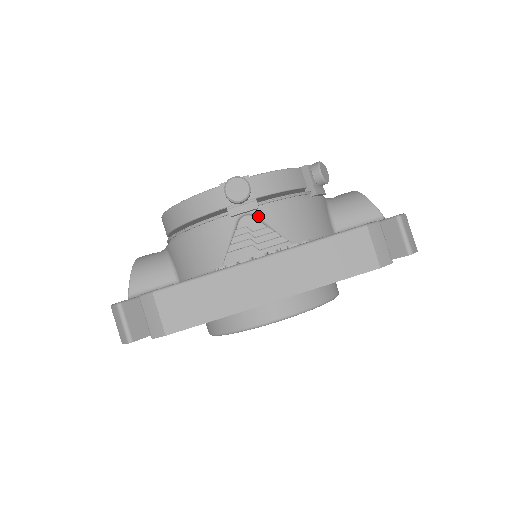
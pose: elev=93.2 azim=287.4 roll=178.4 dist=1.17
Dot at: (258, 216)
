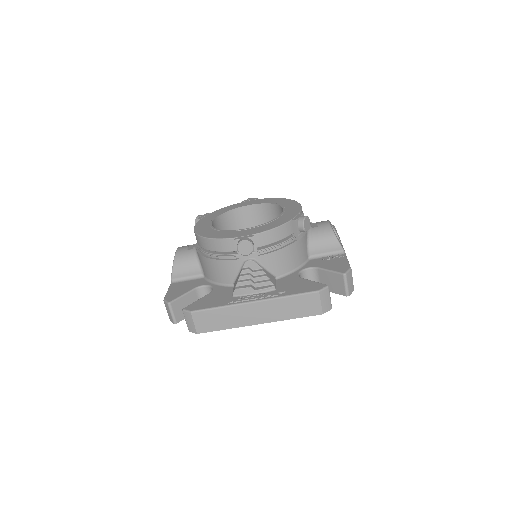
Dot at: (257, 260)
